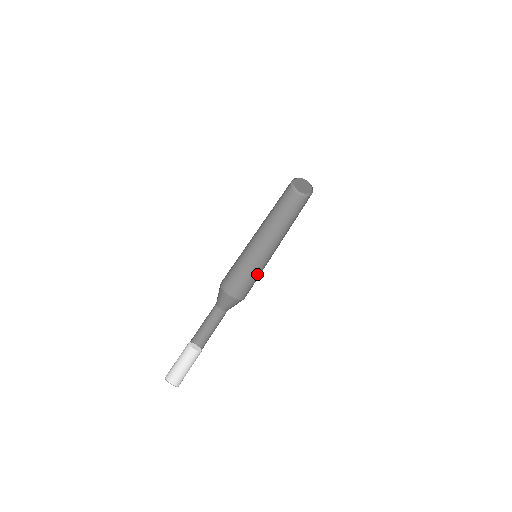
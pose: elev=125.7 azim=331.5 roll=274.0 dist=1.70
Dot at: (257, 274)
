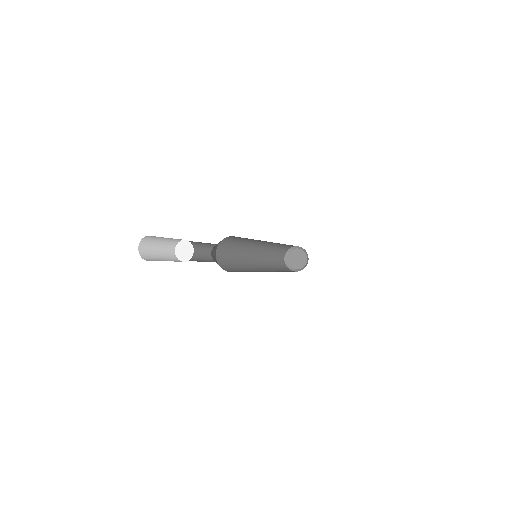
Dot at: (248, 271)
